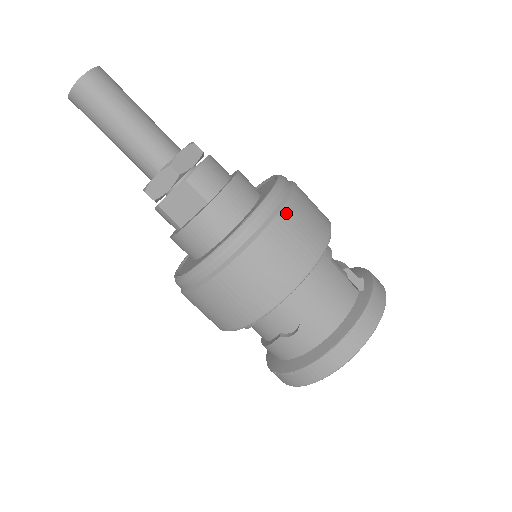
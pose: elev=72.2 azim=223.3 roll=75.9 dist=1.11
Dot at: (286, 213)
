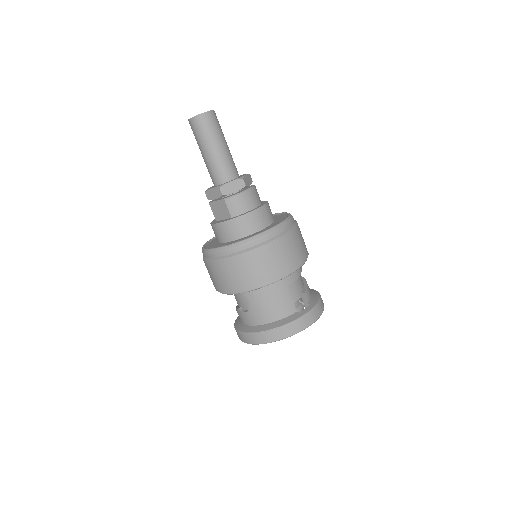
Dot at: (264, 249)
